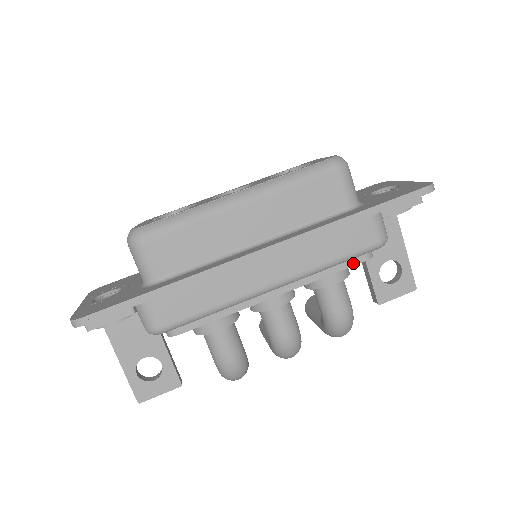
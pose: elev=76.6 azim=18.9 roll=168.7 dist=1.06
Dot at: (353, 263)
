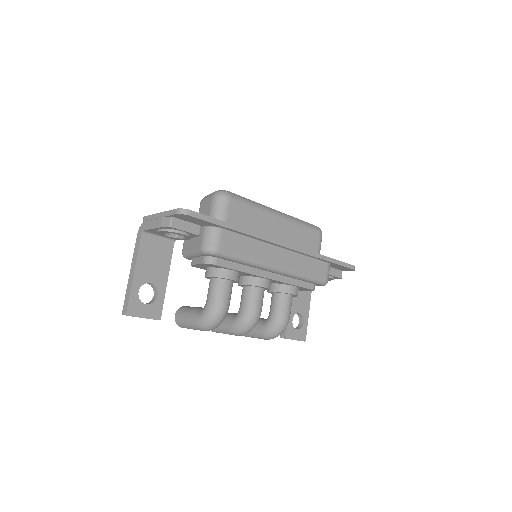
Dot at: (307, 287)
